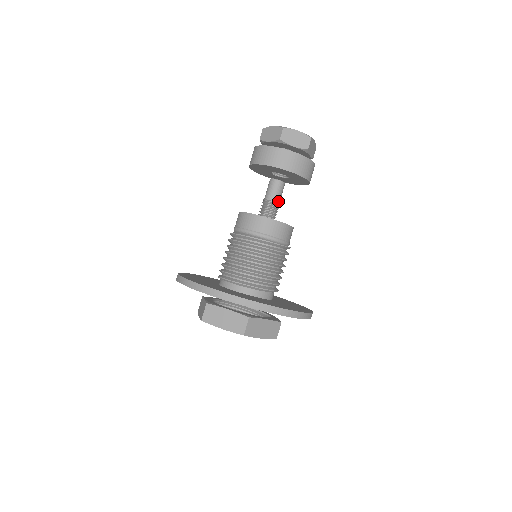
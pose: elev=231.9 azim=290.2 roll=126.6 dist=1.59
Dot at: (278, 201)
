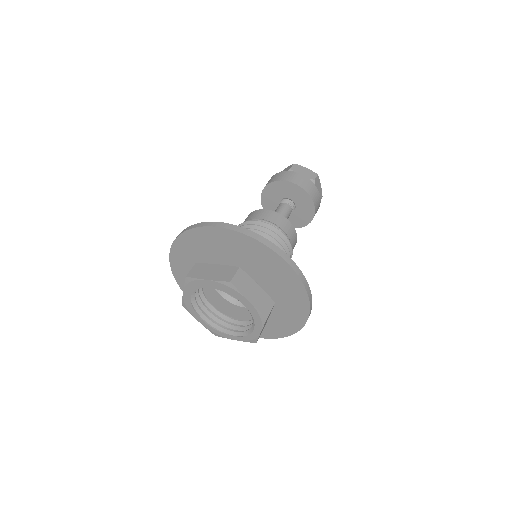
Dot at: occluded
